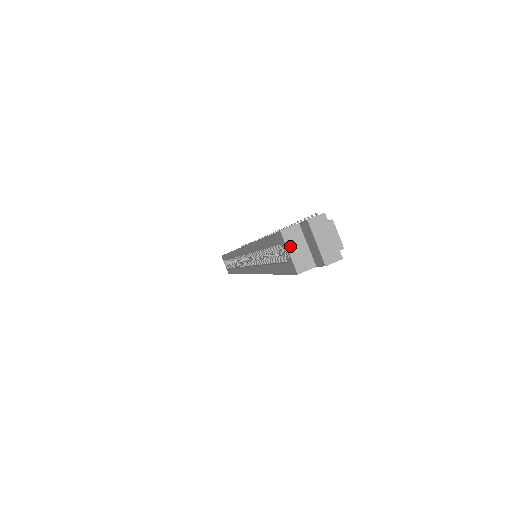
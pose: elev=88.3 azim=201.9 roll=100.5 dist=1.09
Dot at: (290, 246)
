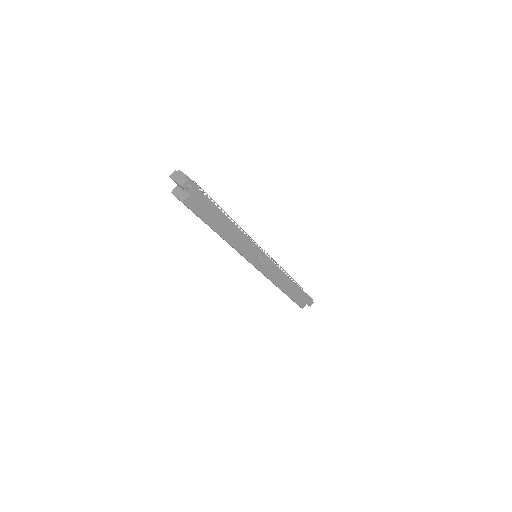
Dot at: (176, 195)
